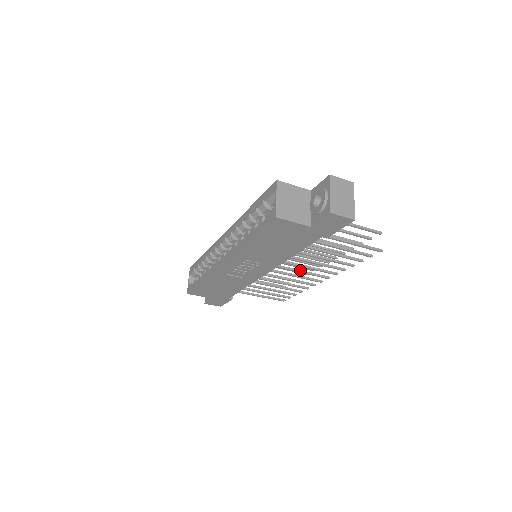
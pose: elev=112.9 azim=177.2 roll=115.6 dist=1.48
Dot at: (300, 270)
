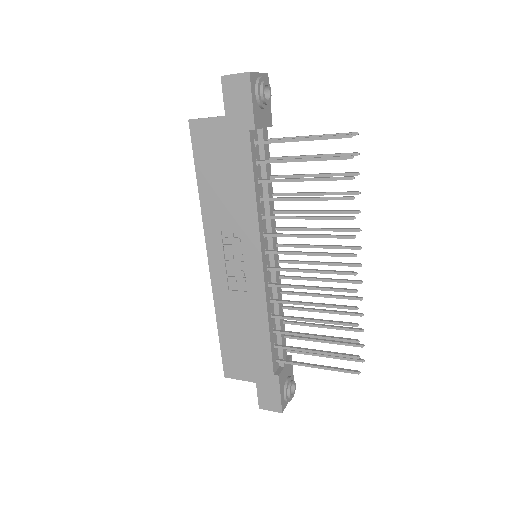
Dot at: (307, 252)
